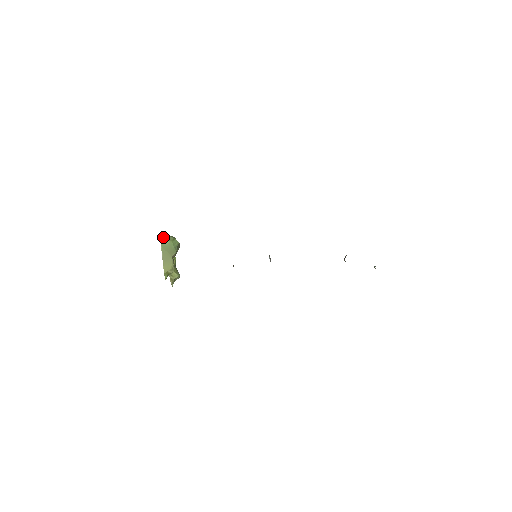
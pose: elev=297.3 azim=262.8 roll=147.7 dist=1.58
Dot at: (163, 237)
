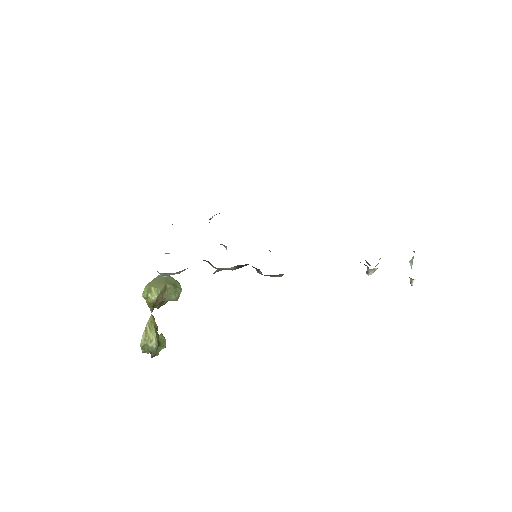
Dot at: occluded
